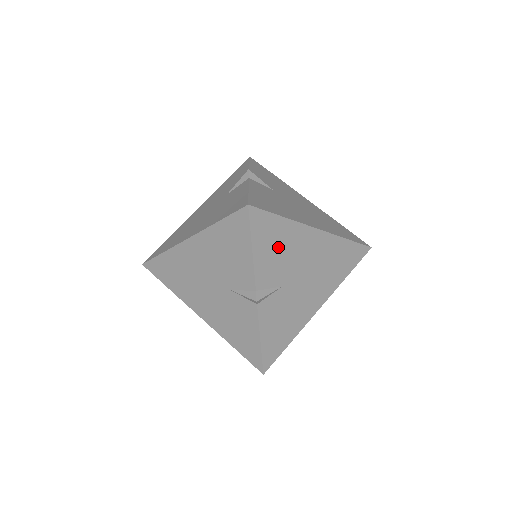
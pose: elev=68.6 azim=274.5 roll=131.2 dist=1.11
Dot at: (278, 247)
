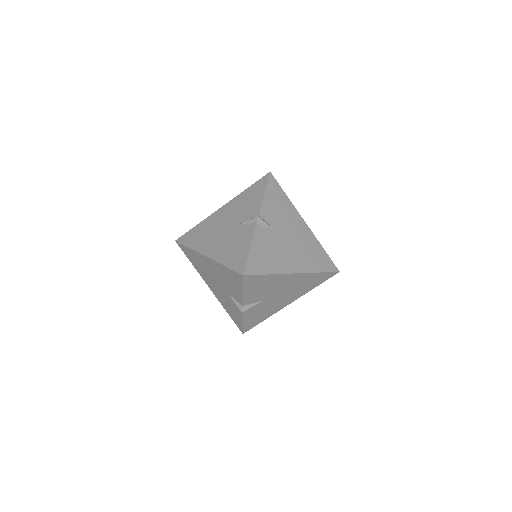
Dot at: (279, 207)
